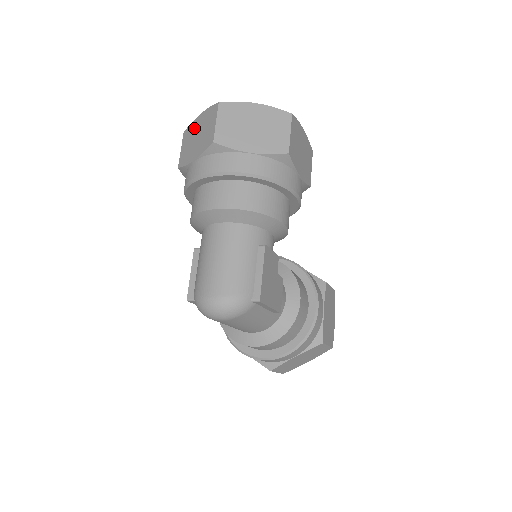
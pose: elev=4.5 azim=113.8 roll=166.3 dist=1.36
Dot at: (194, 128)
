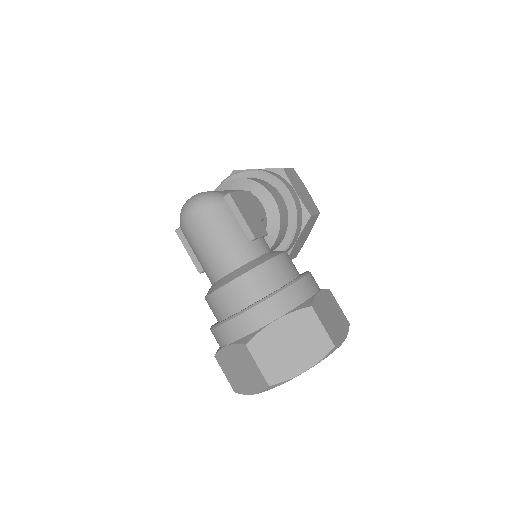
Dot at: occluded
